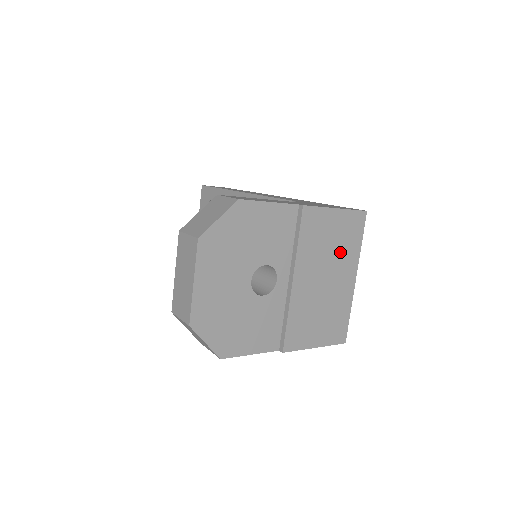
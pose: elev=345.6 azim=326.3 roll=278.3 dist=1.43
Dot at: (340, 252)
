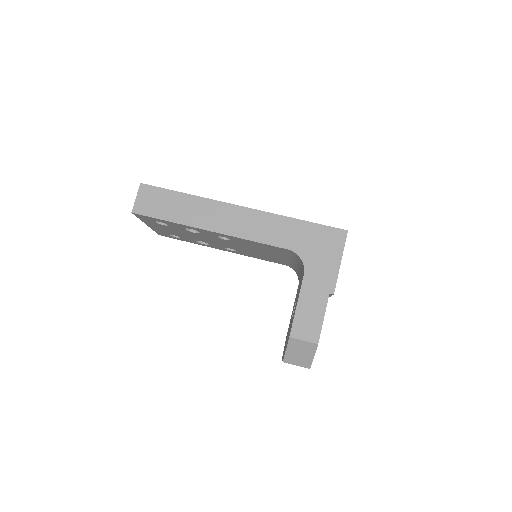
Dot at: occluded
